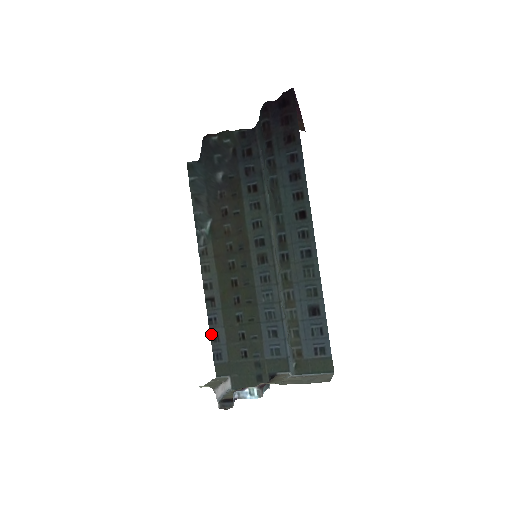
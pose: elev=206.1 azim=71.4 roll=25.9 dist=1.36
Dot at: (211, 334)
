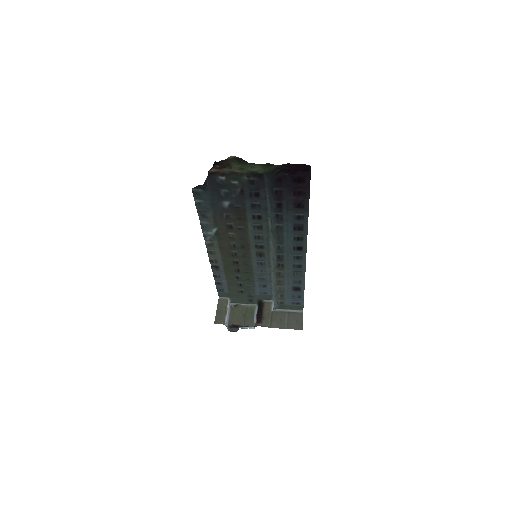
Dot at: (215, 281)
